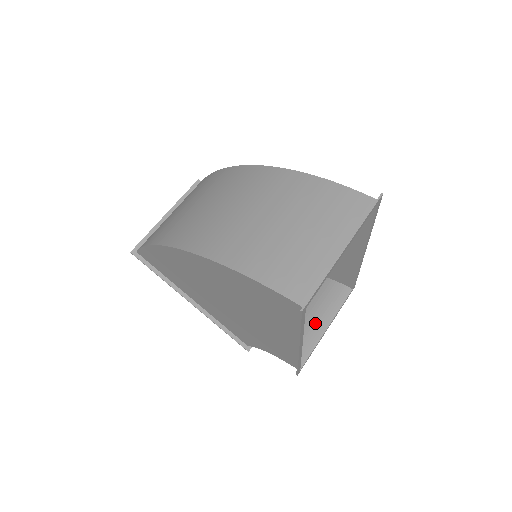
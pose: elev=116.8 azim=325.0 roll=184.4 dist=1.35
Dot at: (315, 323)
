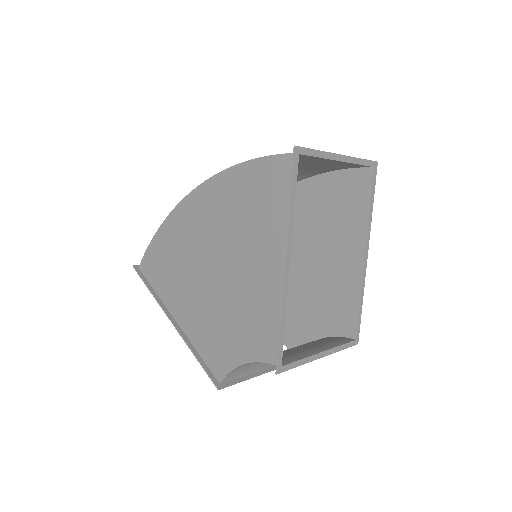
Dot at: (308, 348)
